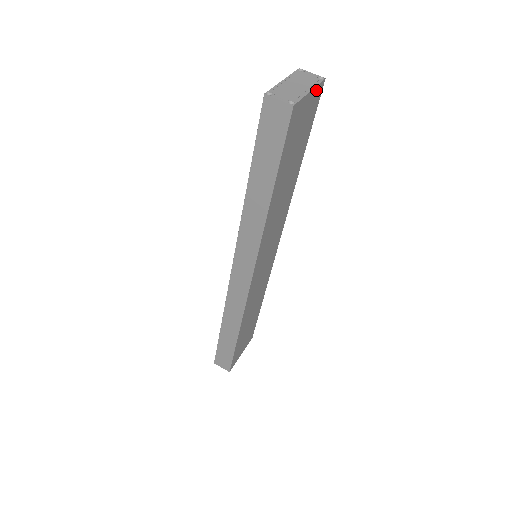
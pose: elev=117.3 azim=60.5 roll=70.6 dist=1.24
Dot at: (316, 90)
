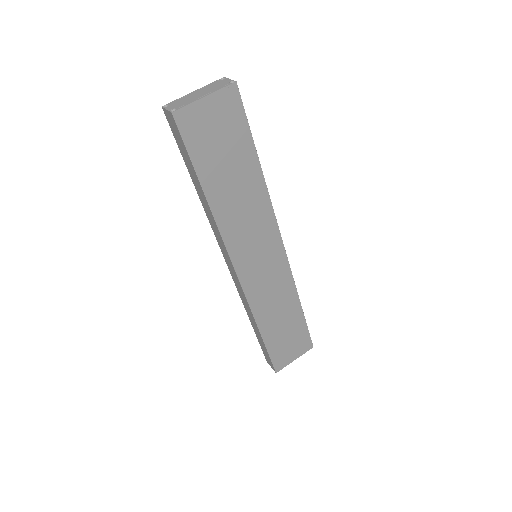
Dot at: (221, 94)
